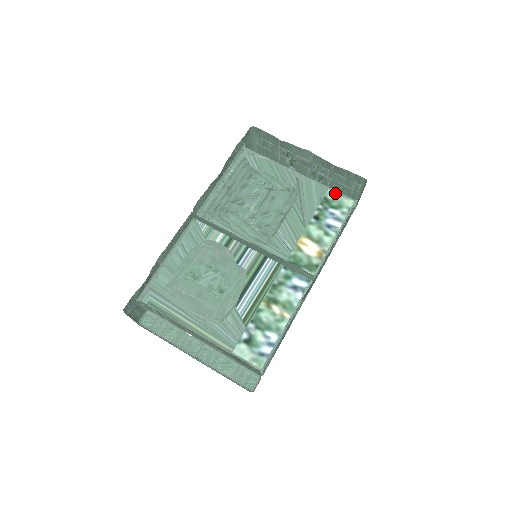
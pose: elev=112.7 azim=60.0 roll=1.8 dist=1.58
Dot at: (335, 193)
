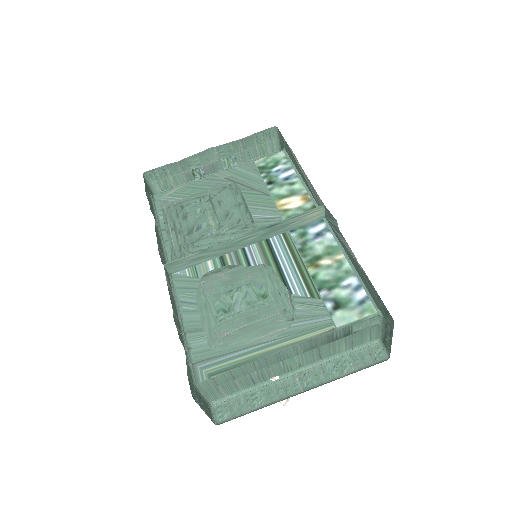
Dot at: (262, 159)
